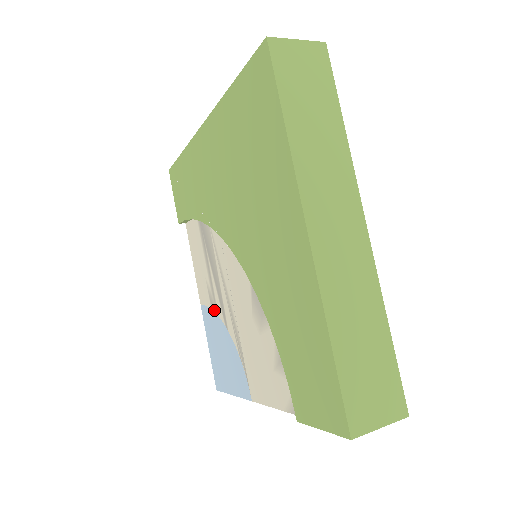
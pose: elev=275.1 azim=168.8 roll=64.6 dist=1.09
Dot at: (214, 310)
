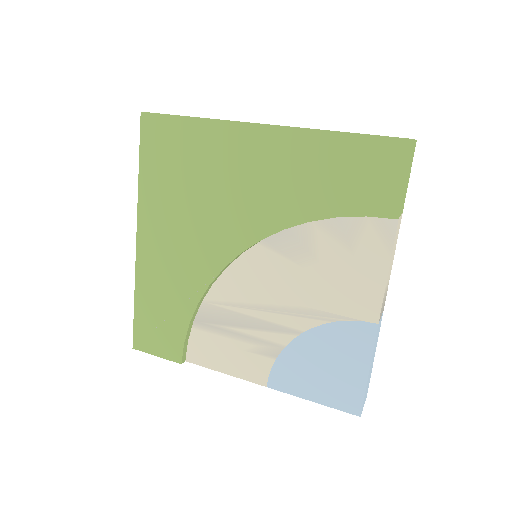
Dot at: (278, 352)
